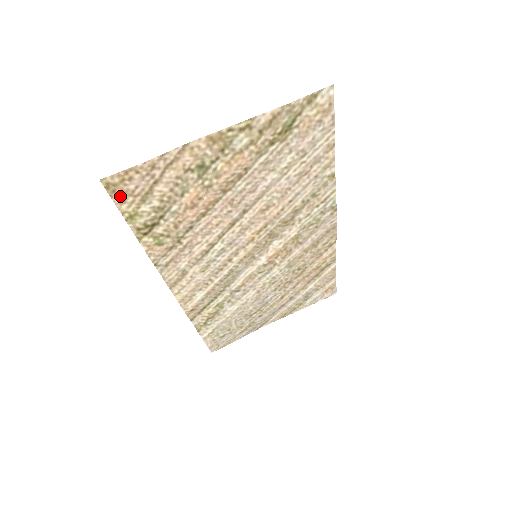
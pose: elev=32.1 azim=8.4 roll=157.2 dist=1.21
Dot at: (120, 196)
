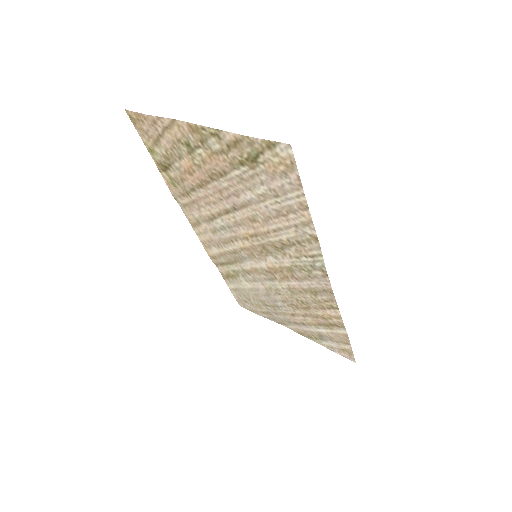
Dot at: (140, 130)
